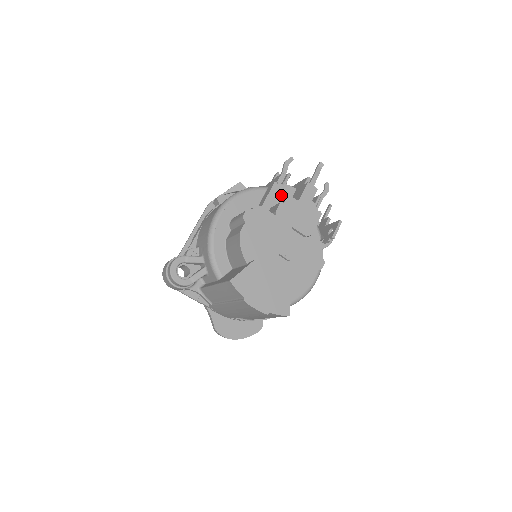
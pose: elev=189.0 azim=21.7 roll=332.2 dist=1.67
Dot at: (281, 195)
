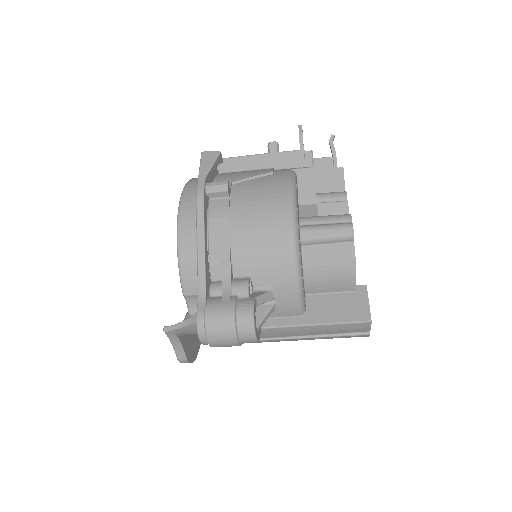
Dot at: occluded
